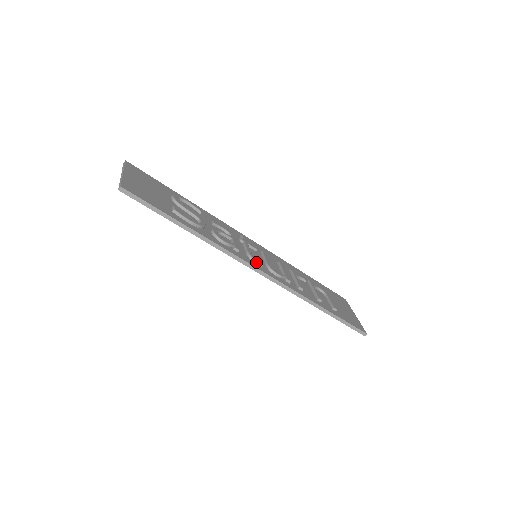
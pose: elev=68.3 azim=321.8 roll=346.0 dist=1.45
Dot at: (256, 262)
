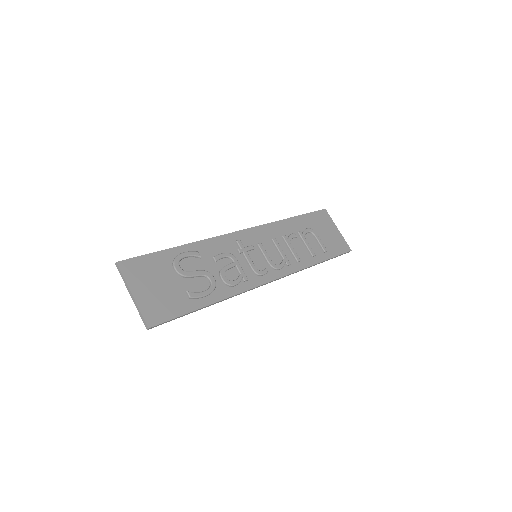
Dot at: (263, 275)
